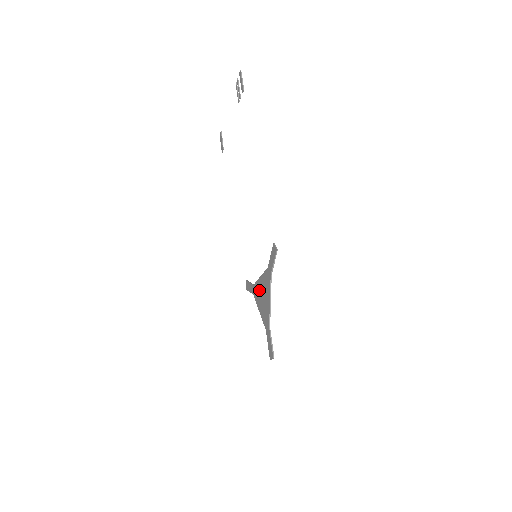
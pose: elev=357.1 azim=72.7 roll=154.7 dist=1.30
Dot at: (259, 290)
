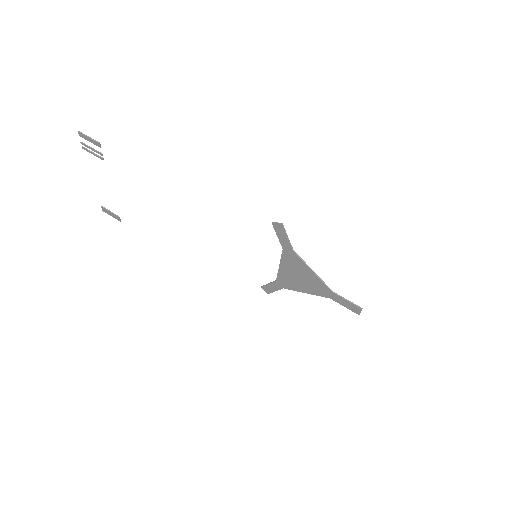
Dot at: (288, 277)
